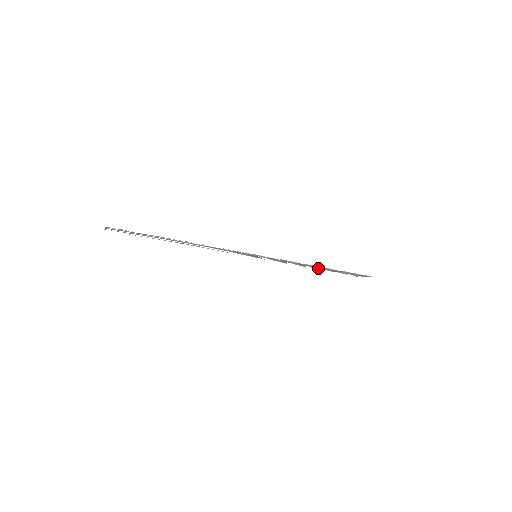
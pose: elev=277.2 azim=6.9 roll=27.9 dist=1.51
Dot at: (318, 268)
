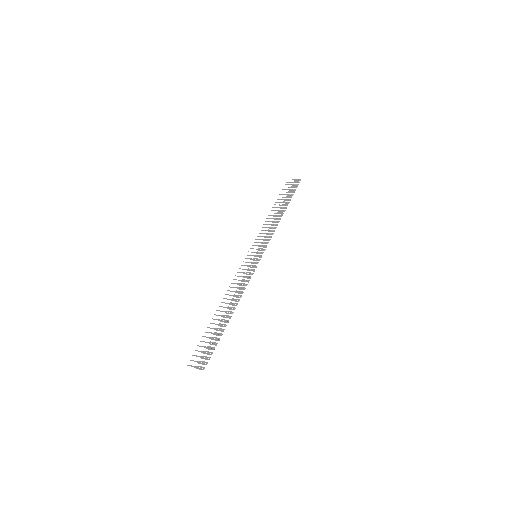
Dot at: occluded
